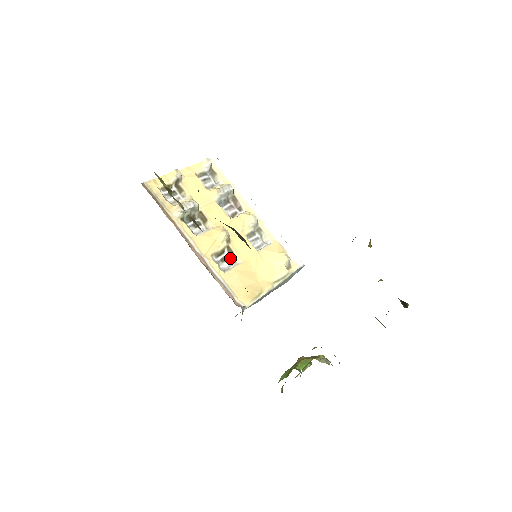
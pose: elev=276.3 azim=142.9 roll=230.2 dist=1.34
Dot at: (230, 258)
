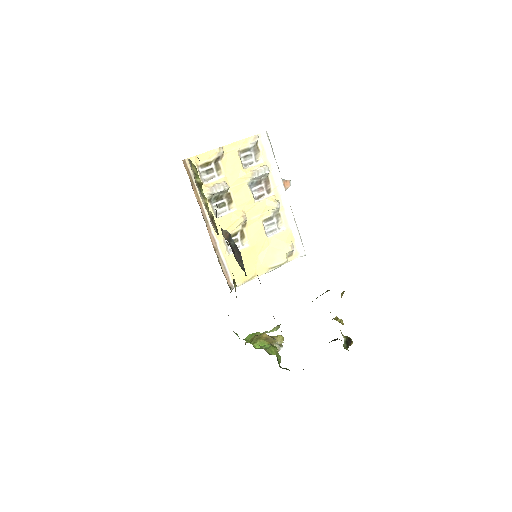
Dot at: (240, 240)
